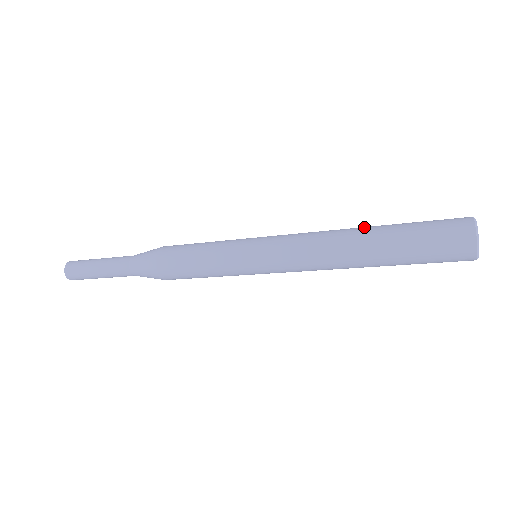
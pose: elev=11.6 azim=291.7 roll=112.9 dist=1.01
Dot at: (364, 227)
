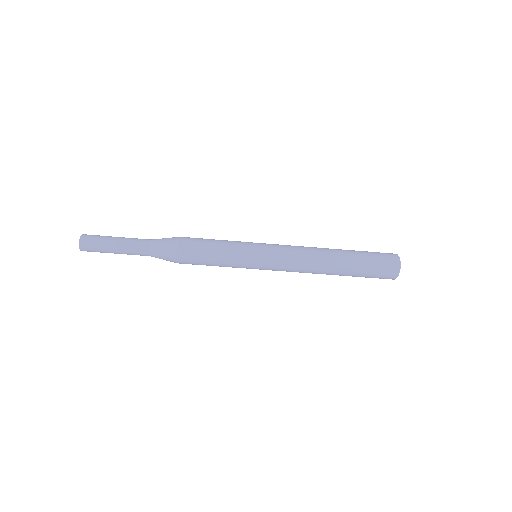
Dot at: (335, 251)
